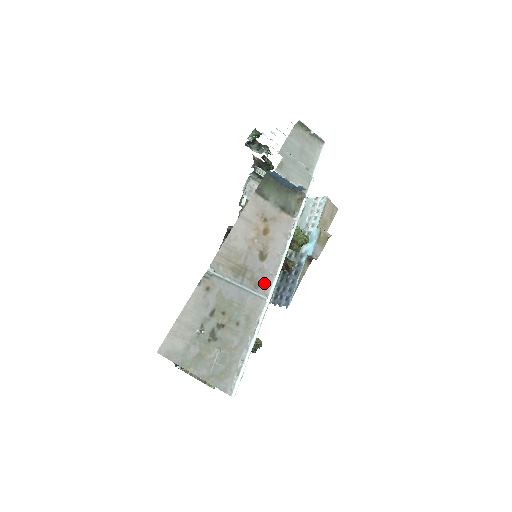
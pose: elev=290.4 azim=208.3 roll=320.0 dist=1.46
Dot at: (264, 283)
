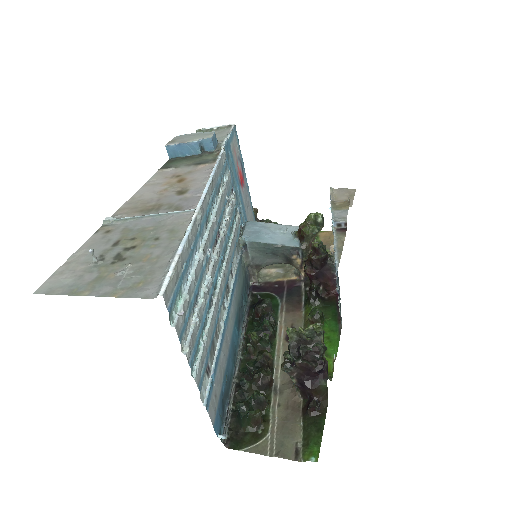
Dot at: (190, 204)
